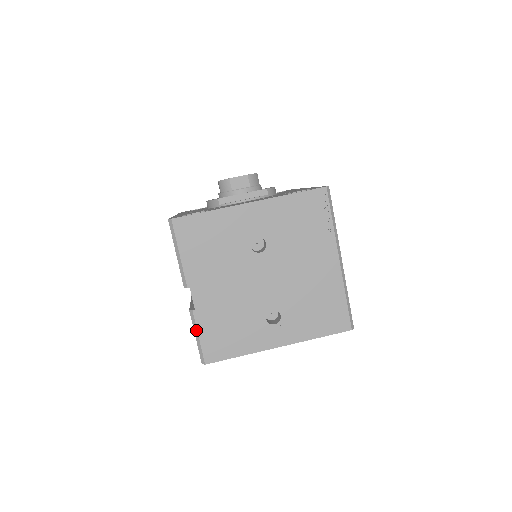
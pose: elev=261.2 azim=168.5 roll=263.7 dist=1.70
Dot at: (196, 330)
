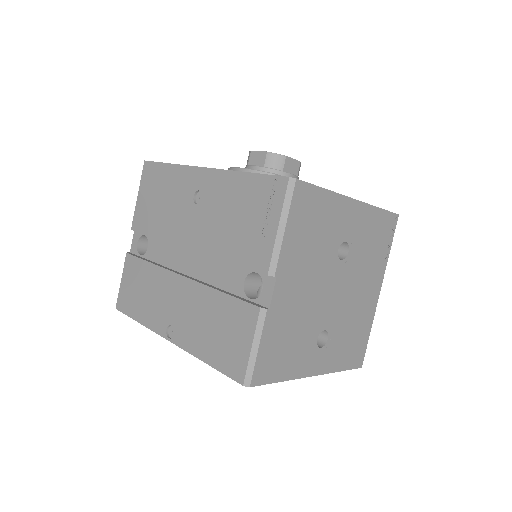
Dot at: (259, 337)
